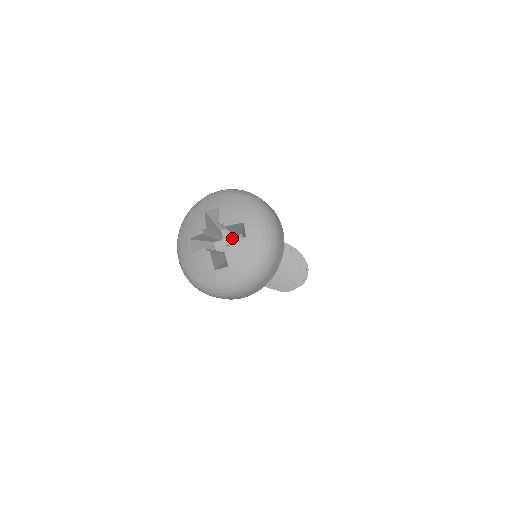
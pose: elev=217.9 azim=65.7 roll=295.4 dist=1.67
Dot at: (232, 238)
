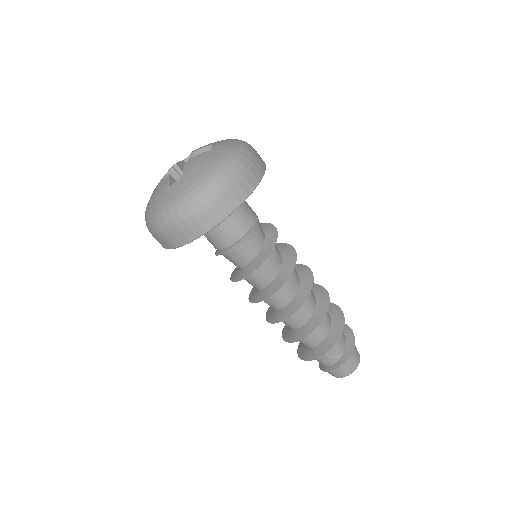
Dot at: occluded
